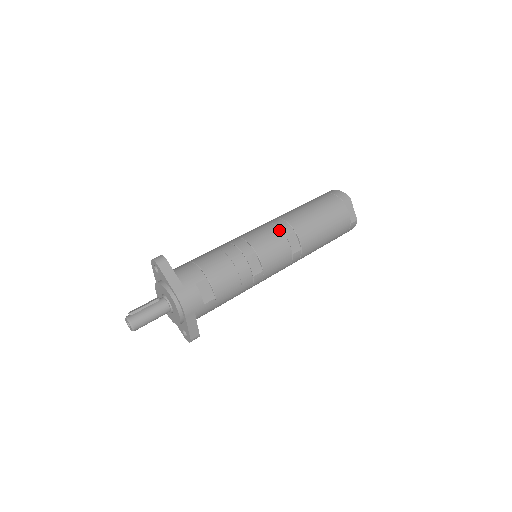
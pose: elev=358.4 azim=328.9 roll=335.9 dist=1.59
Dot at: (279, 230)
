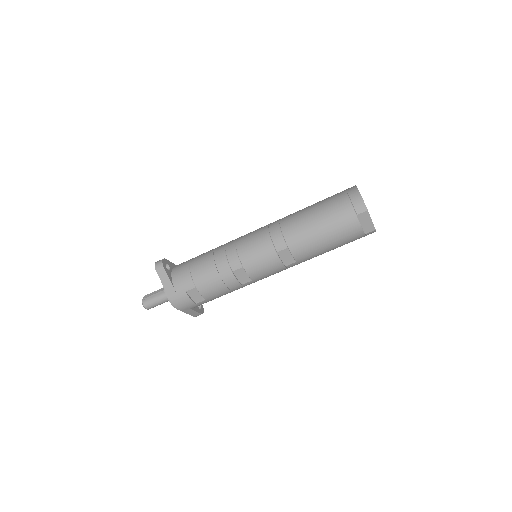
Dot at: (271, 245)
